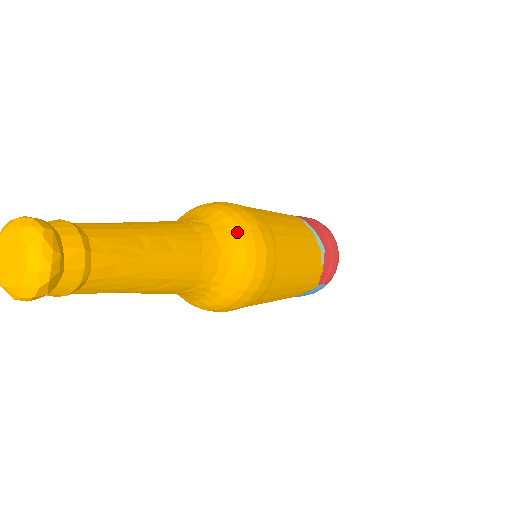
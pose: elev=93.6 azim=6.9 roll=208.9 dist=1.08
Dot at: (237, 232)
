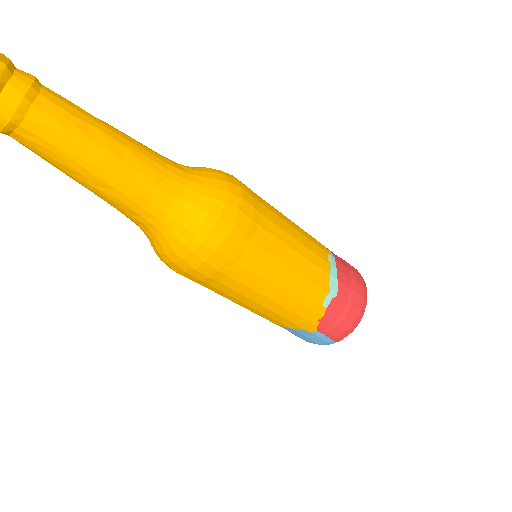
Dot at: (211, 193)
